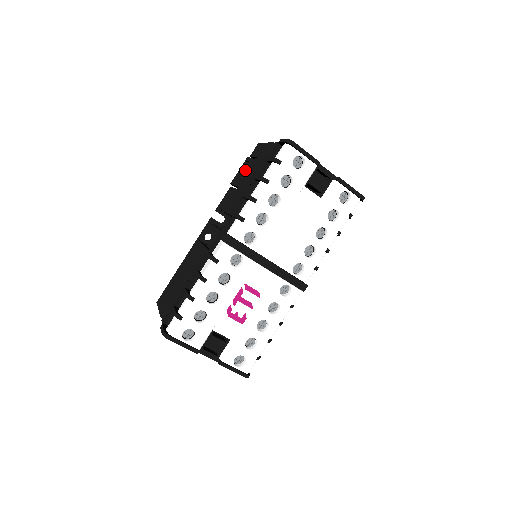
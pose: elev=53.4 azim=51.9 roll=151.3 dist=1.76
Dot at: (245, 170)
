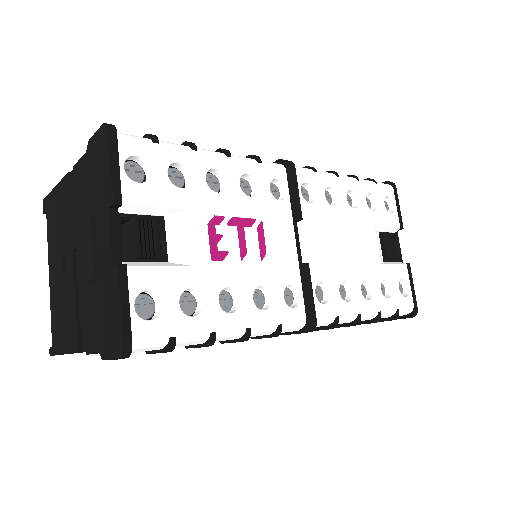
Dot at: occluded
